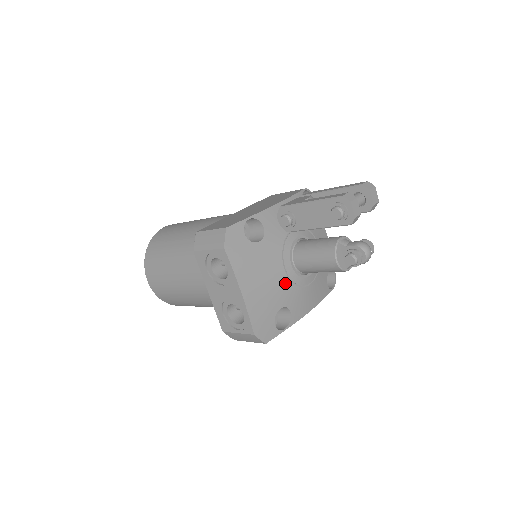
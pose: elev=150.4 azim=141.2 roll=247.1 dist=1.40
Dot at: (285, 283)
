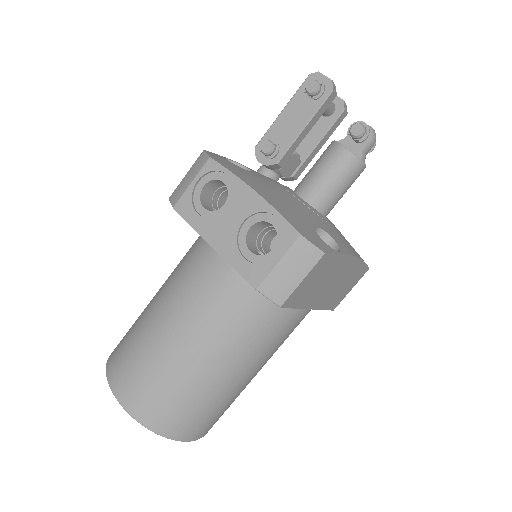
Dot at: (304, 208)
